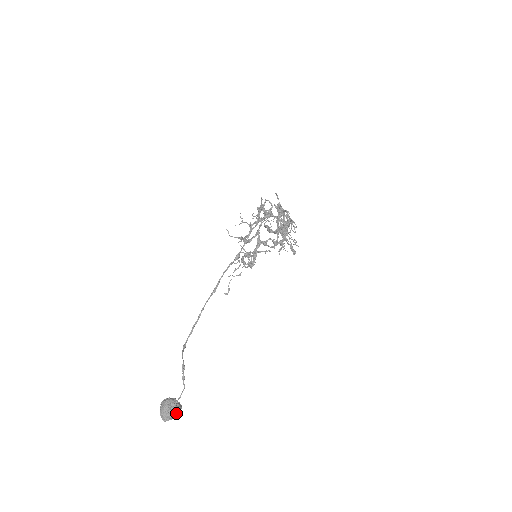
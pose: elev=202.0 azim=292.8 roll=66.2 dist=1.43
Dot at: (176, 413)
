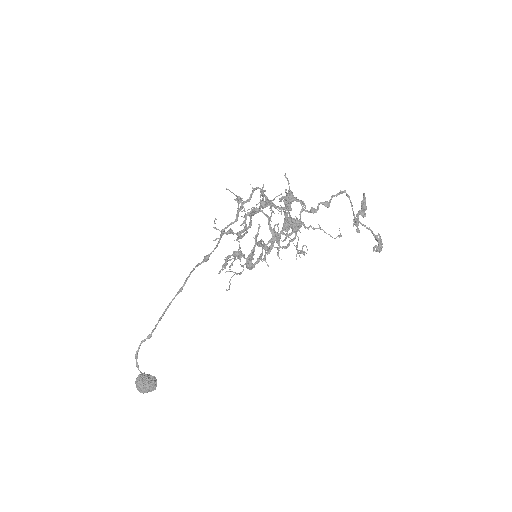
Dot at: (146, 390)
